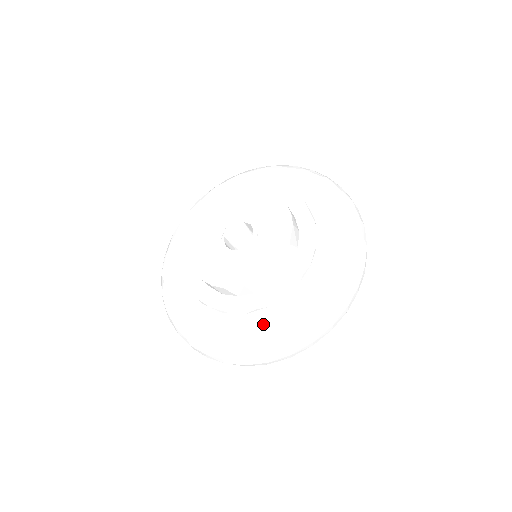
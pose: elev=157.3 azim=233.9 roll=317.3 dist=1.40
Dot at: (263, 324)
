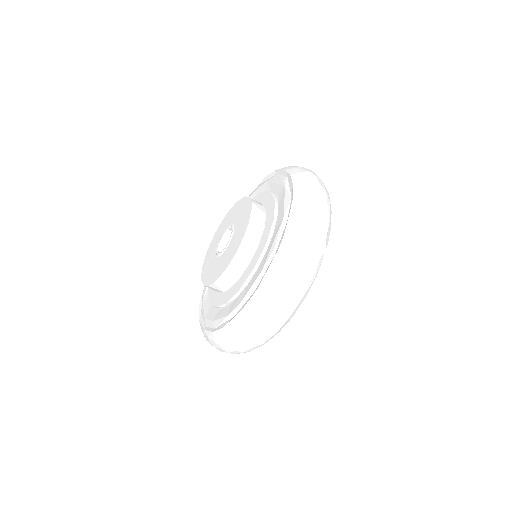
Dot at: (243, 298)
